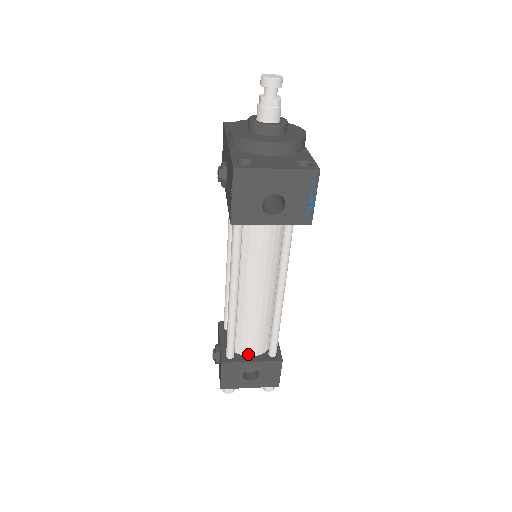
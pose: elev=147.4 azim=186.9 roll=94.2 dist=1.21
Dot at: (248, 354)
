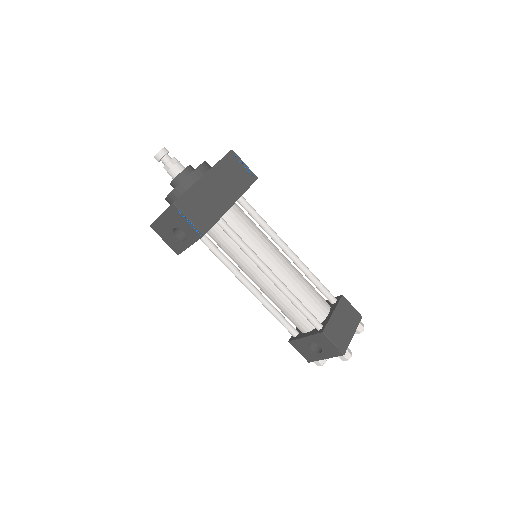
Dot at: (304, 331)
